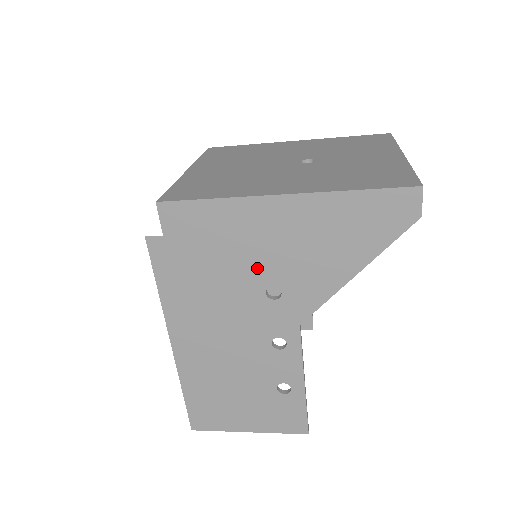
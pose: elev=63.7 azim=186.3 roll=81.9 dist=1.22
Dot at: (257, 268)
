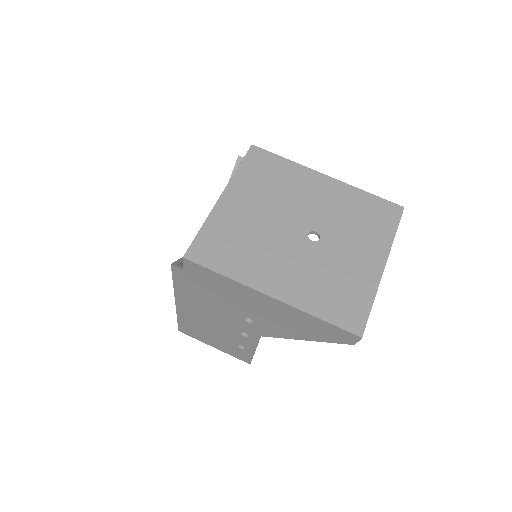
Dot at: (242, 309)
